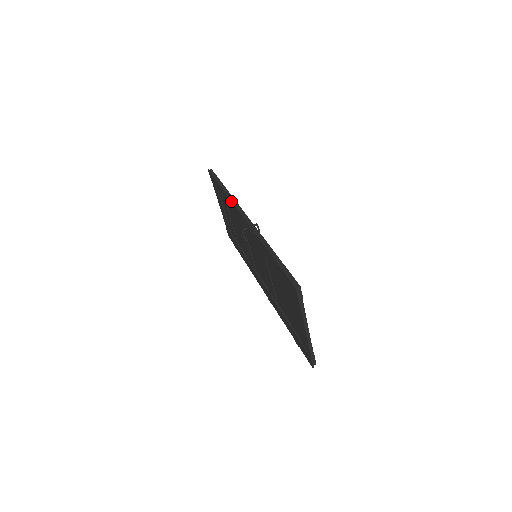
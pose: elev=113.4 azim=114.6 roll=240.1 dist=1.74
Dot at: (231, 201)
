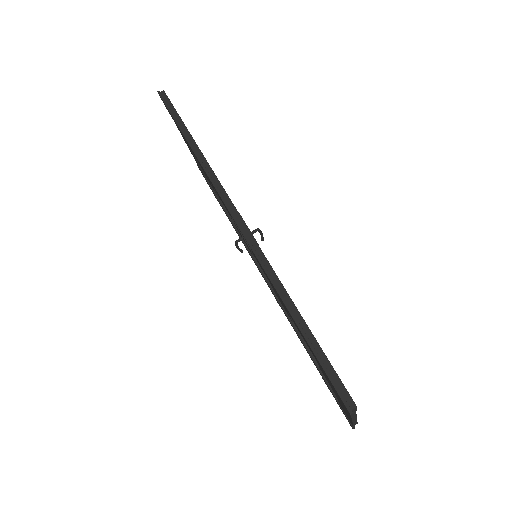
Dot at: occluded
